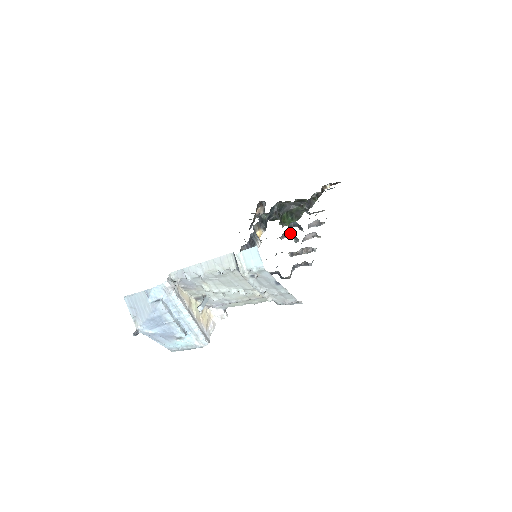
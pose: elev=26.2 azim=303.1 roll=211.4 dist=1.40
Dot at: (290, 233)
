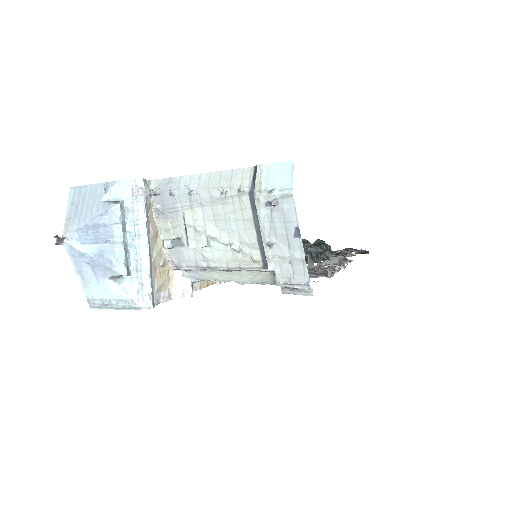
Dot at: (307, 252)
